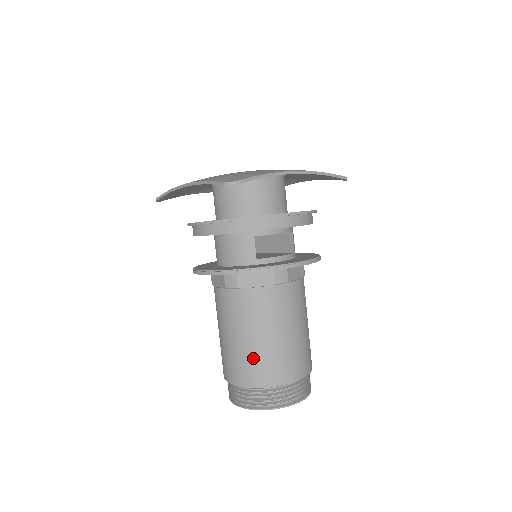
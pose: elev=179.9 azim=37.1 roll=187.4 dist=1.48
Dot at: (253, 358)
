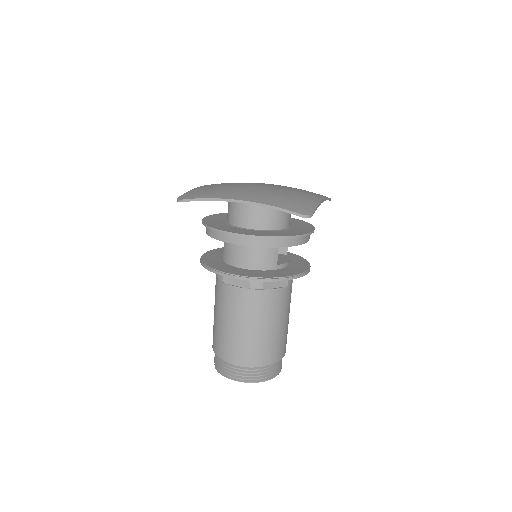
Dot at: (264, 344)
